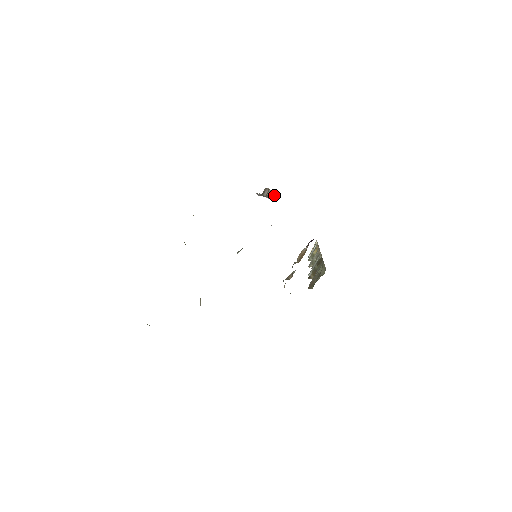
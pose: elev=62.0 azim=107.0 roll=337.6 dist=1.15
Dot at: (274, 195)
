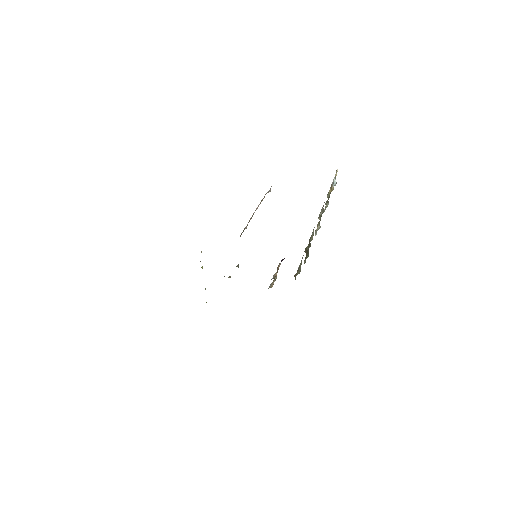
Dot at: (269, 191)
